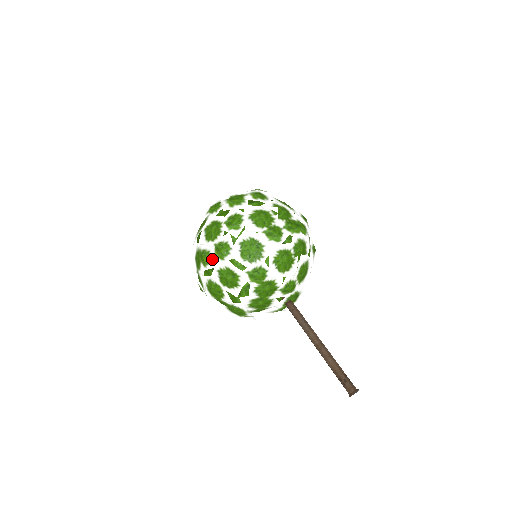
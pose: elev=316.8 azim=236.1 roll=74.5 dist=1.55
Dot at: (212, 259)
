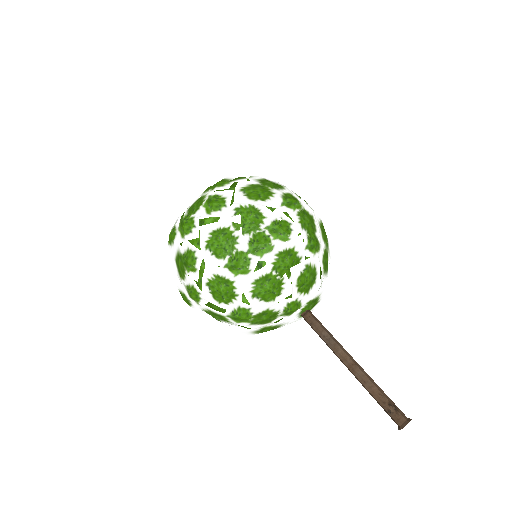
Dot at: (190, 302)
